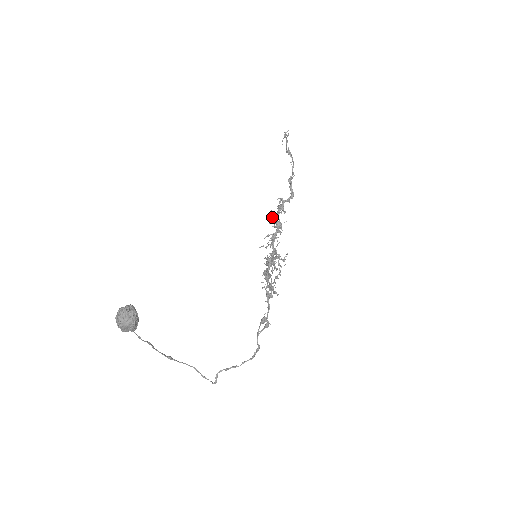
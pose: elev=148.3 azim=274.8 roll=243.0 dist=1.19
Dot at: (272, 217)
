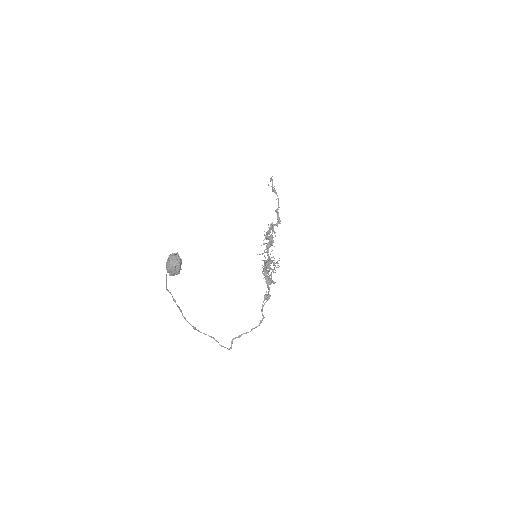
Dot at: occluded
